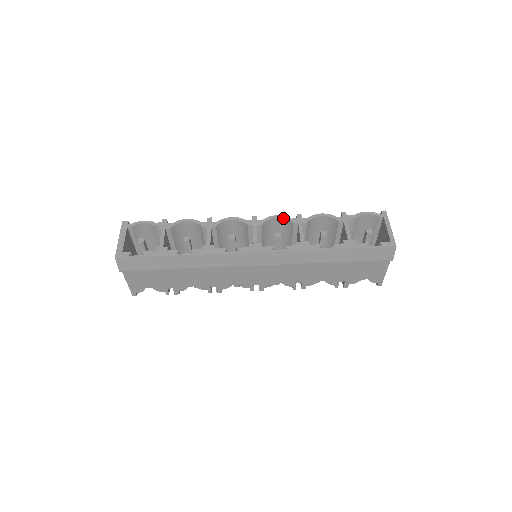
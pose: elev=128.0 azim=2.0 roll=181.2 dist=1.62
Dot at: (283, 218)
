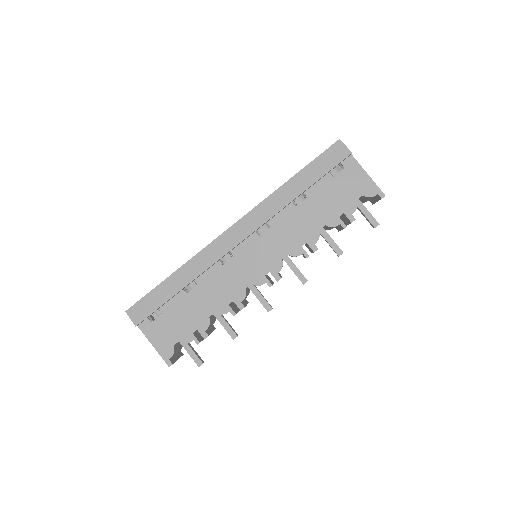
Dot at: occluded
